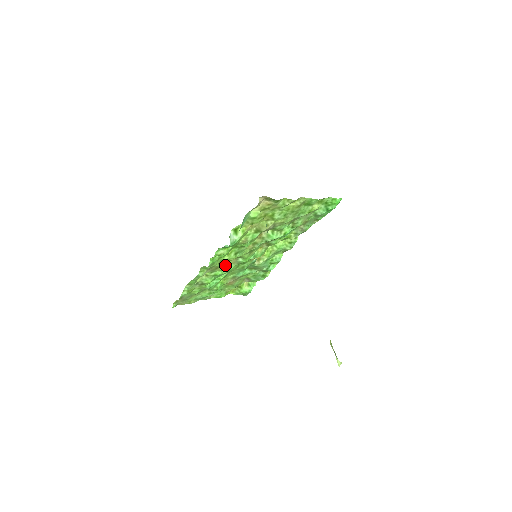
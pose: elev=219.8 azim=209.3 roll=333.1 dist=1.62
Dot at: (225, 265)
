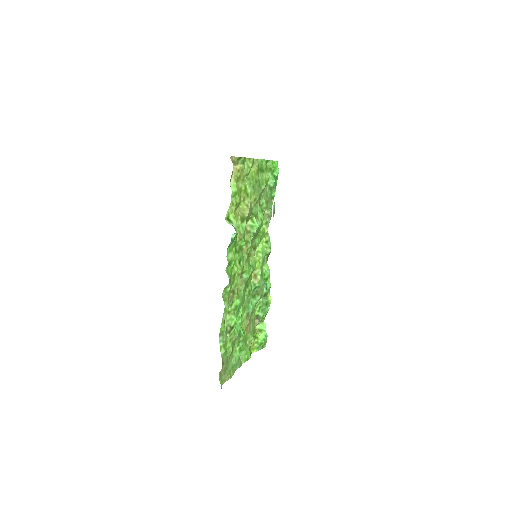
Dot at: (237, 289)
